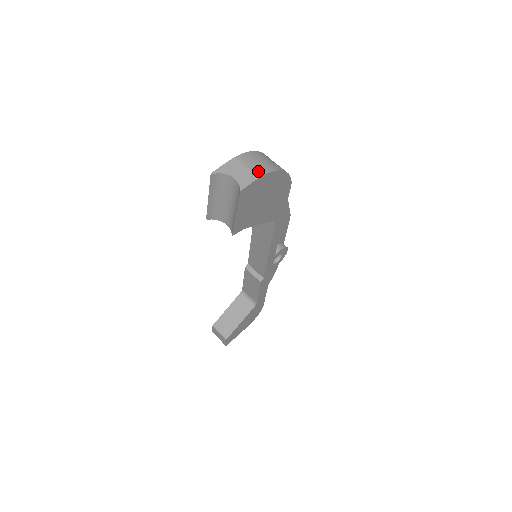
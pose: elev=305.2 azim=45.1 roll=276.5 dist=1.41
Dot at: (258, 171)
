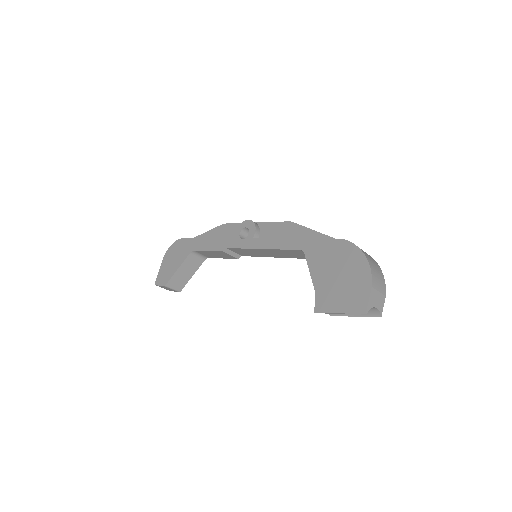
Dot at: (383, 290)
